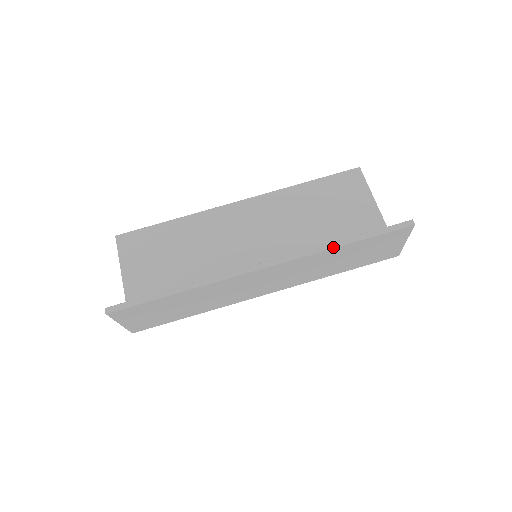
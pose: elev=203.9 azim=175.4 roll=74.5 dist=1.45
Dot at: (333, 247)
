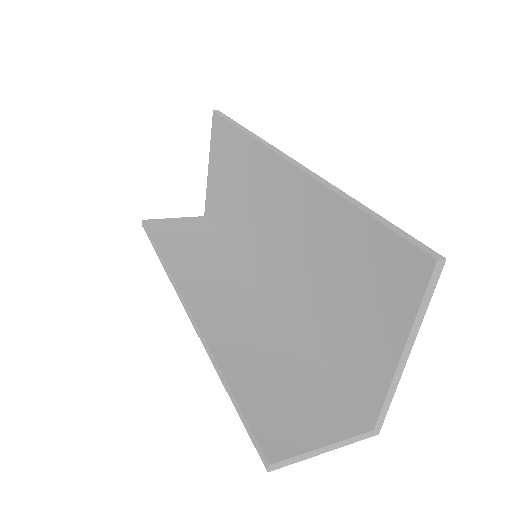
Dot at: (214, 366)
